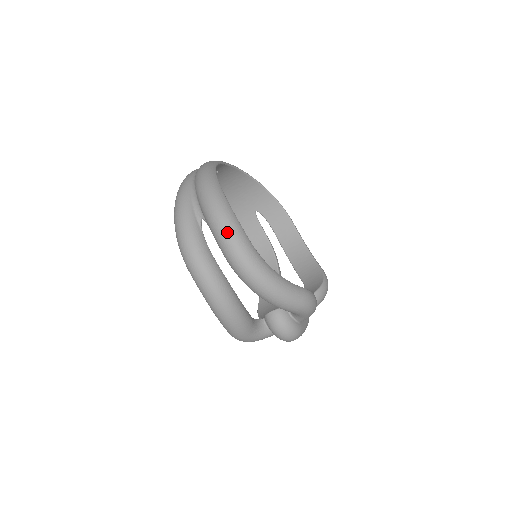
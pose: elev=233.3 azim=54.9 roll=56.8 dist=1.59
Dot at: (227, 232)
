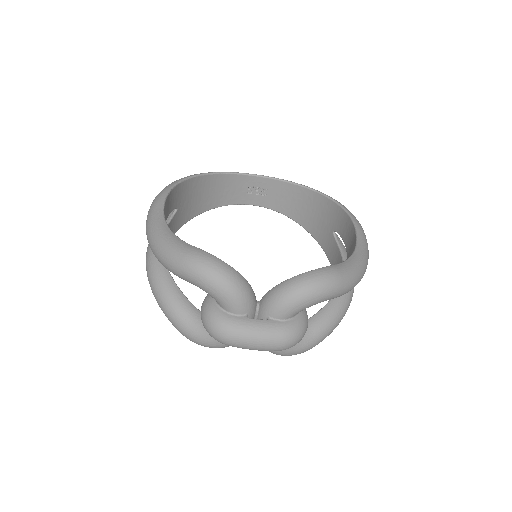
Dot at: occluded
